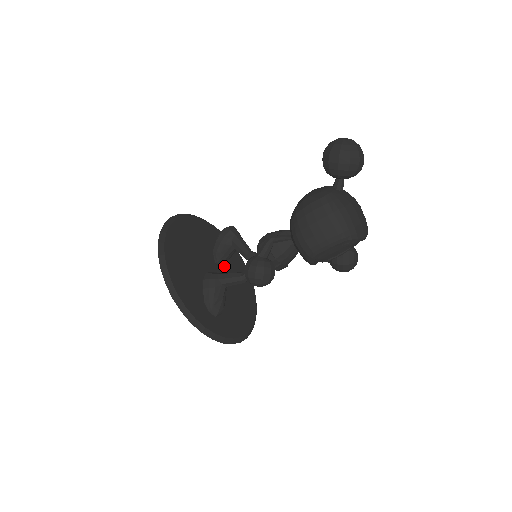
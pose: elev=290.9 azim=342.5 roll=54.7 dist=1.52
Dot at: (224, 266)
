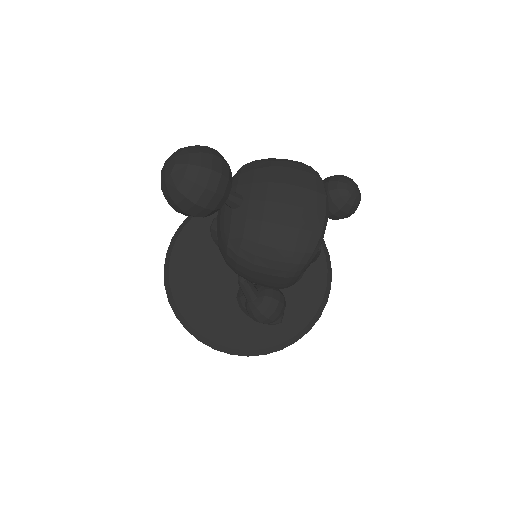
Dot at: occluded
